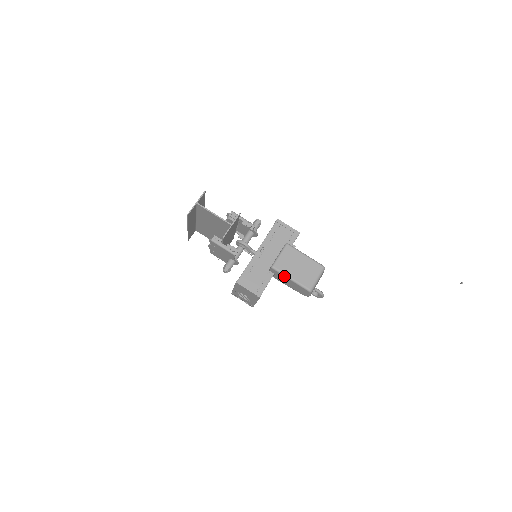
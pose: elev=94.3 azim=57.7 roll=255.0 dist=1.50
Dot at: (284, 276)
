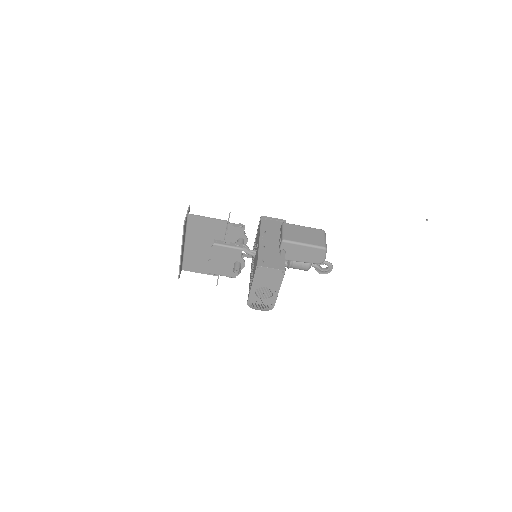
Dot at: (297, 245)
